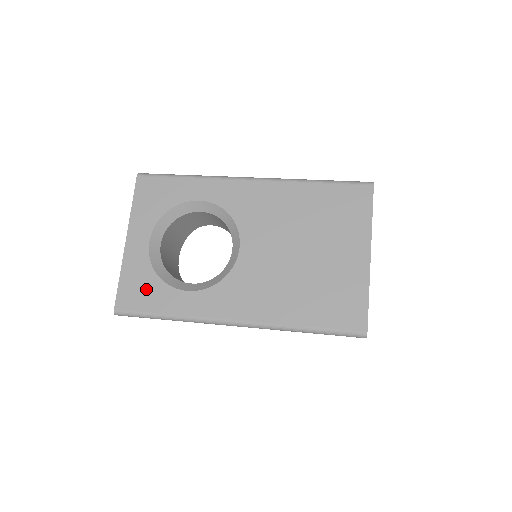
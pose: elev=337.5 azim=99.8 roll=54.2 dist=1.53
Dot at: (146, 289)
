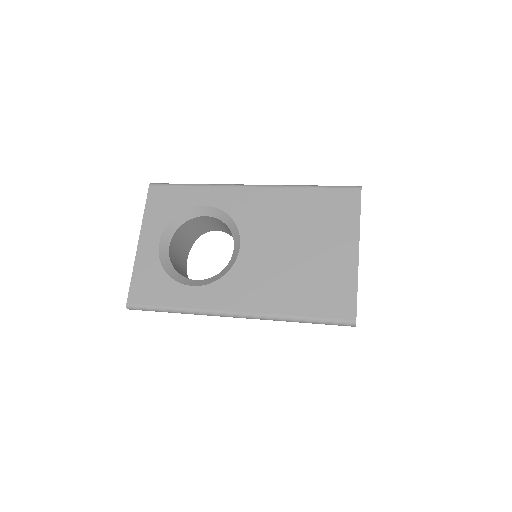
Dot at: (155, 285)
